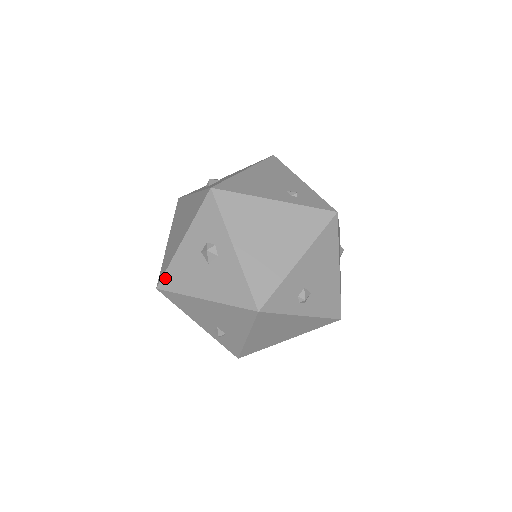
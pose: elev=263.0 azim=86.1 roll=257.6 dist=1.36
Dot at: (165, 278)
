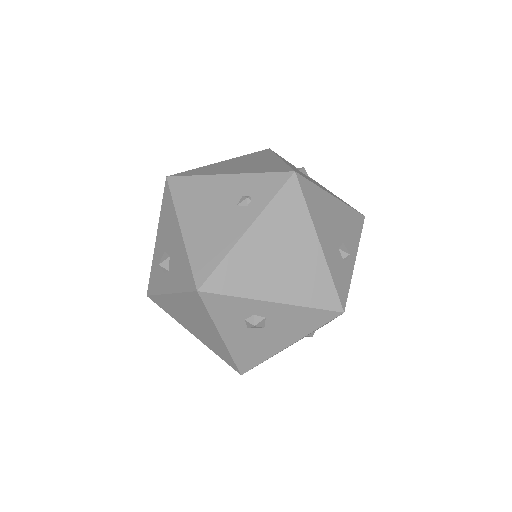
Dot at: (240, 365)
